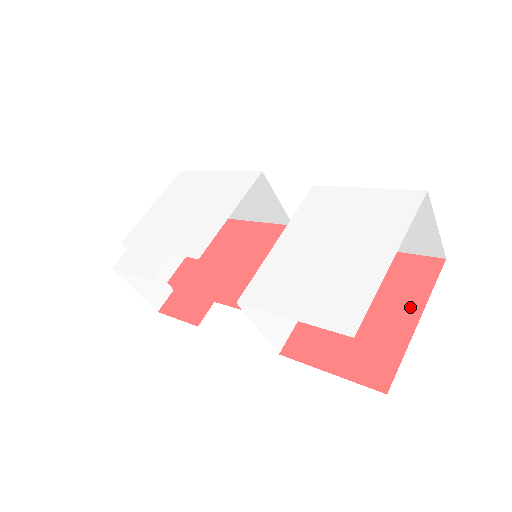
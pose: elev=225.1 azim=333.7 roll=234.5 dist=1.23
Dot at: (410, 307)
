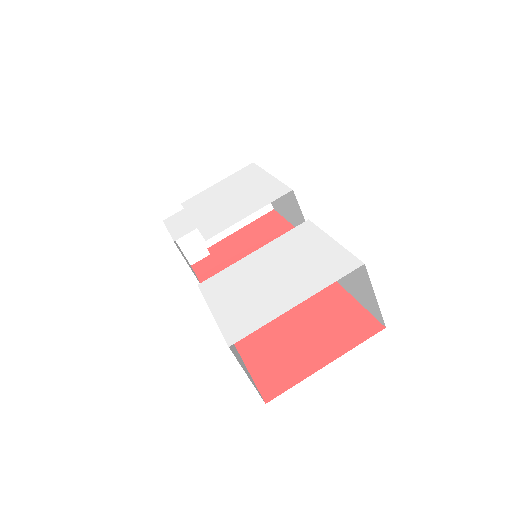
Dot at: (331, 351)
